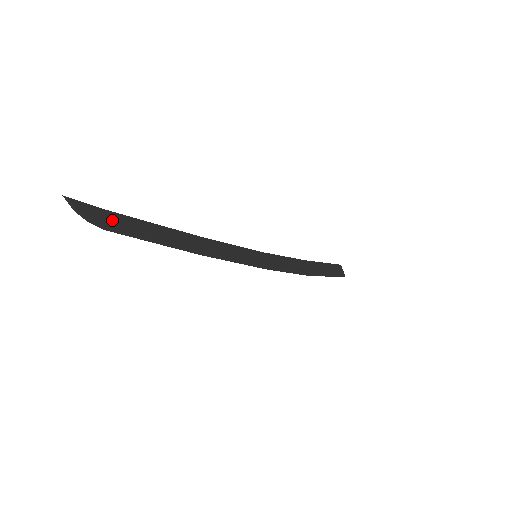
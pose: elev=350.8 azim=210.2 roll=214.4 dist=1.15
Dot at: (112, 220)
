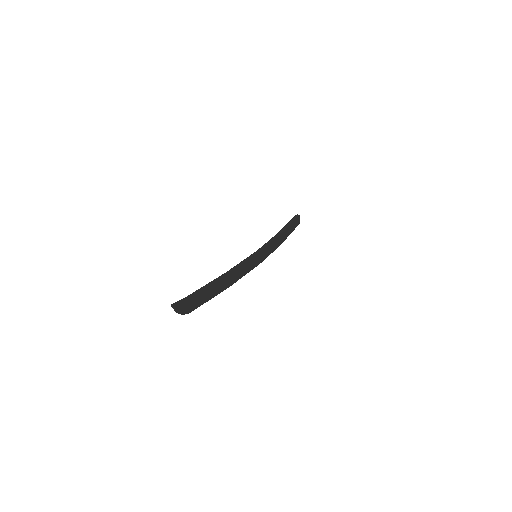
Dot at: (192, 302)
